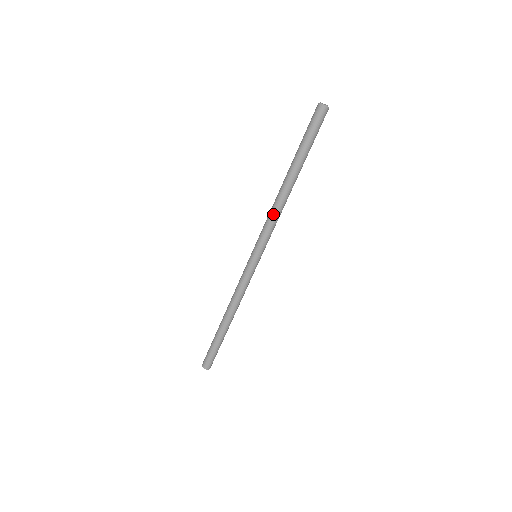
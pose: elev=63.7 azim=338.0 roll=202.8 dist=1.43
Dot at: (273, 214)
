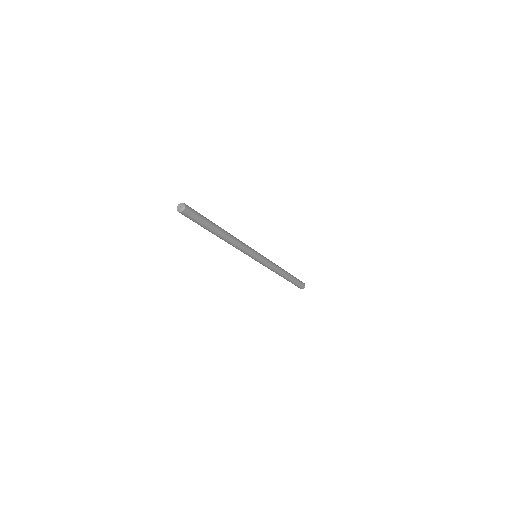
Dot at: (233, 246)
